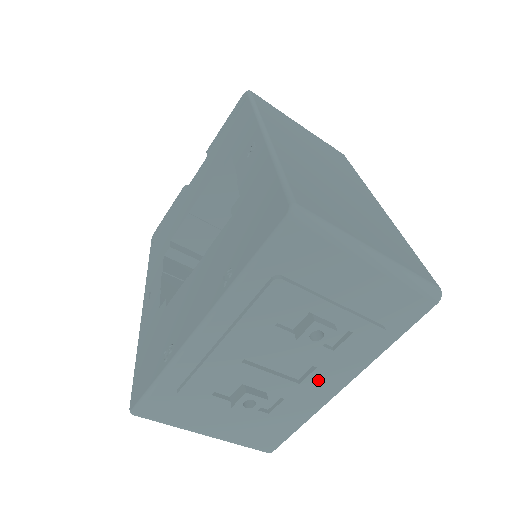
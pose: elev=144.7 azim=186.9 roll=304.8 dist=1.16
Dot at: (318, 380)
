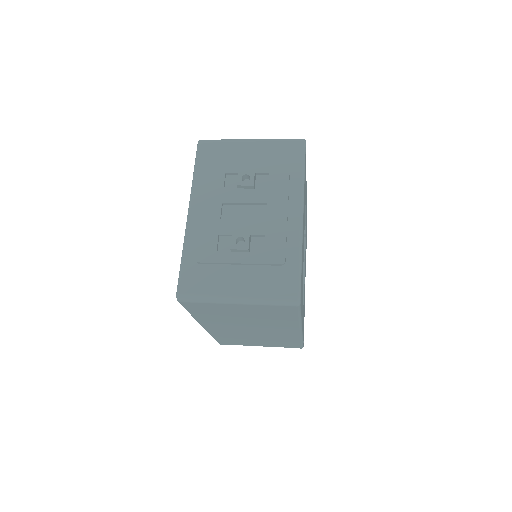
Dot at: (276, 212)
